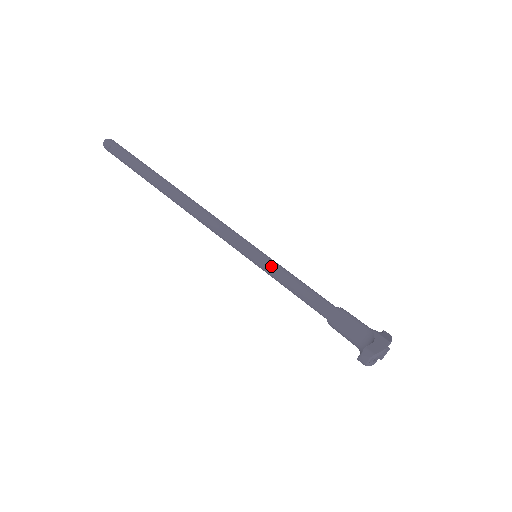
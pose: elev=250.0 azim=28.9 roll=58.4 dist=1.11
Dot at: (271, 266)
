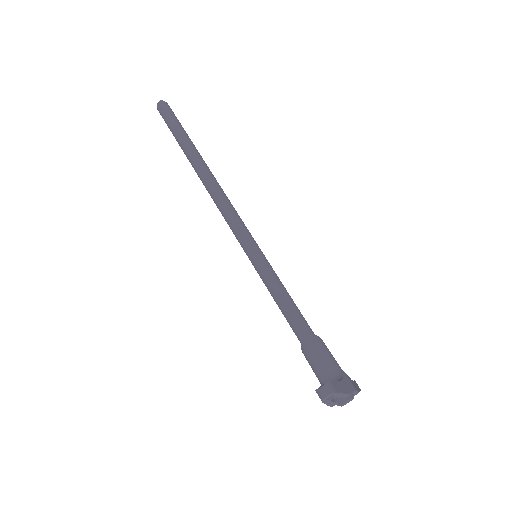
Dot at: (267, 270)
